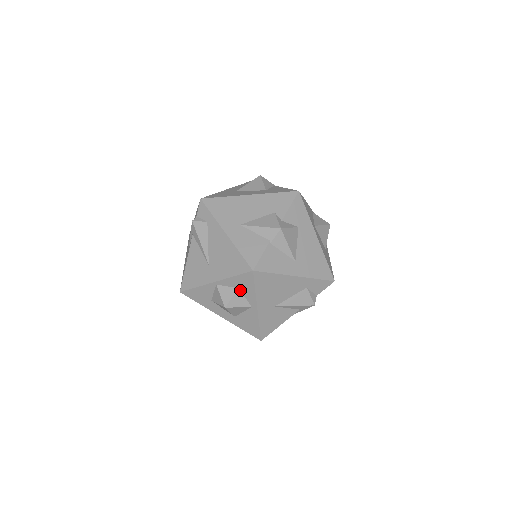
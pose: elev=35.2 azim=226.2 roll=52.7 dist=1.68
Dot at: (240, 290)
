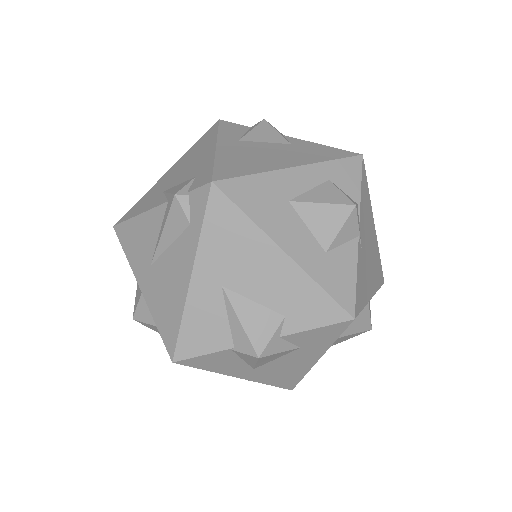
Dot at: occluded
